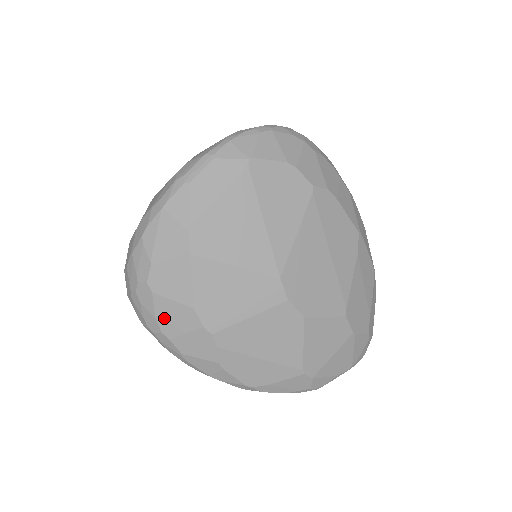
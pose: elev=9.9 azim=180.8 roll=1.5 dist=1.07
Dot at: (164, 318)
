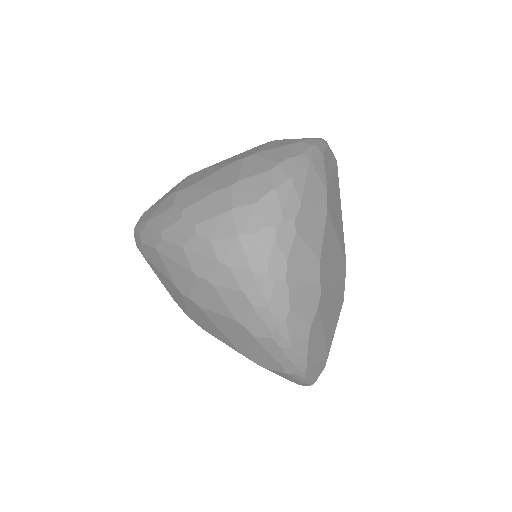
Dot at: (294, 263)
